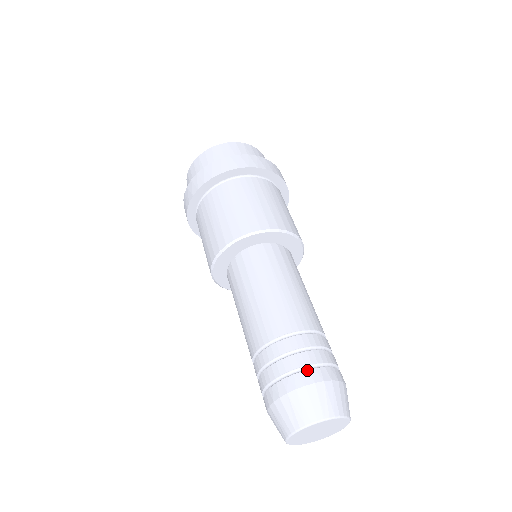
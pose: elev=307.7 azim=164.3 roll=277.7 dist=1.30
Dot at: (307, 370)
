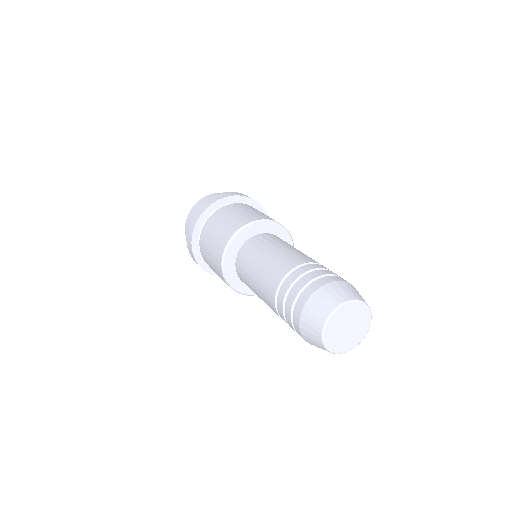
Dot at: occluded
